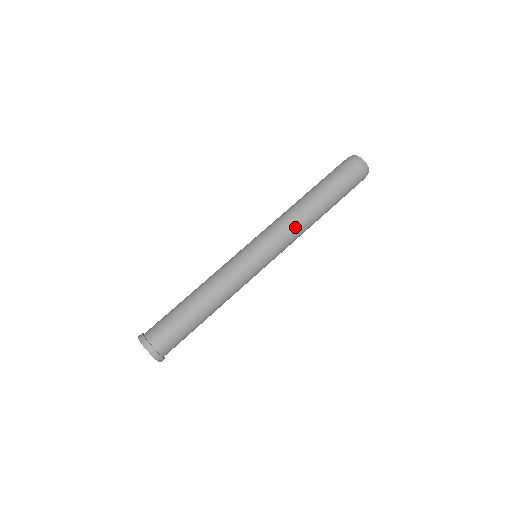
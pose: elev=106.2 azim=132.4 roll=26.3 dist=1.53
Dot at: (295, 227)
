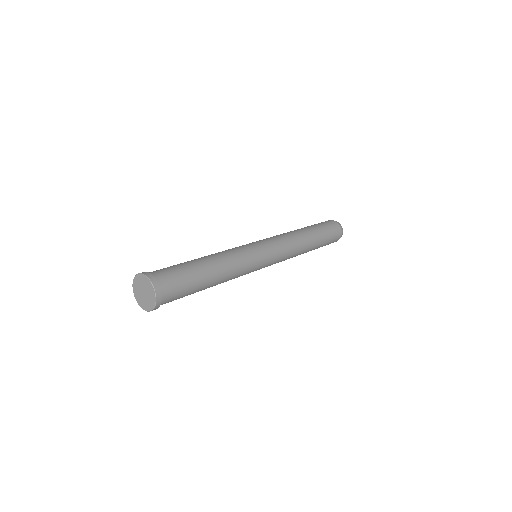
Dot at: occluded
